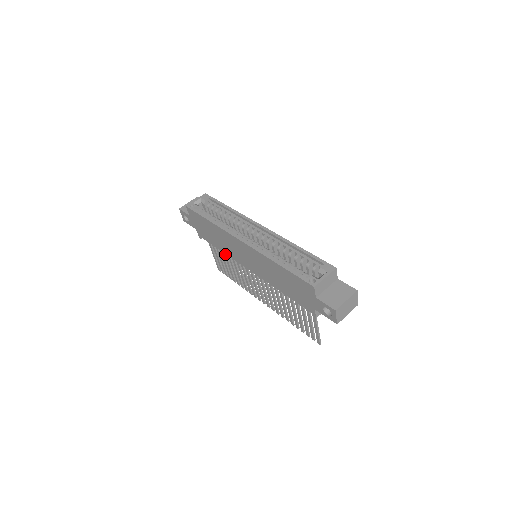
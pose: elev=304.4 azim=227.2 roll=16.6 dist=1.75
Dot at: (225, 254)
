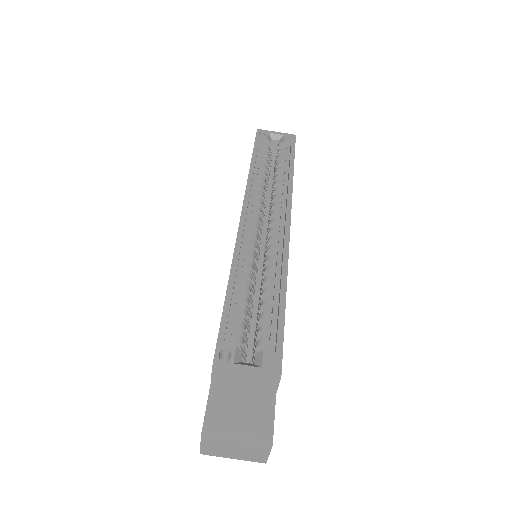
Dot at: occluded
